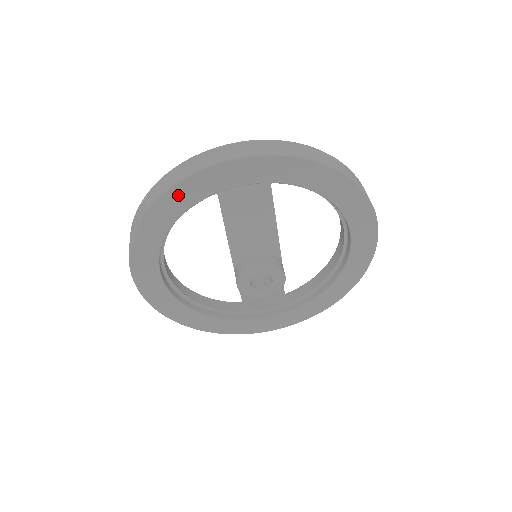
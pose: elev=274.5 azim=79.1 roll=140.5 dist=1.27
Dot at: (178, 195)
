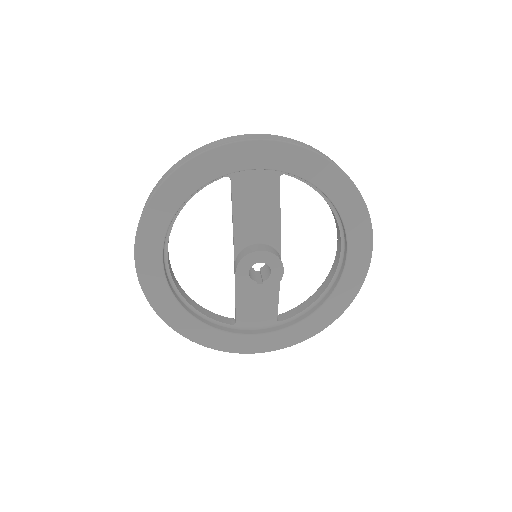
Dot at: (196, 168)
